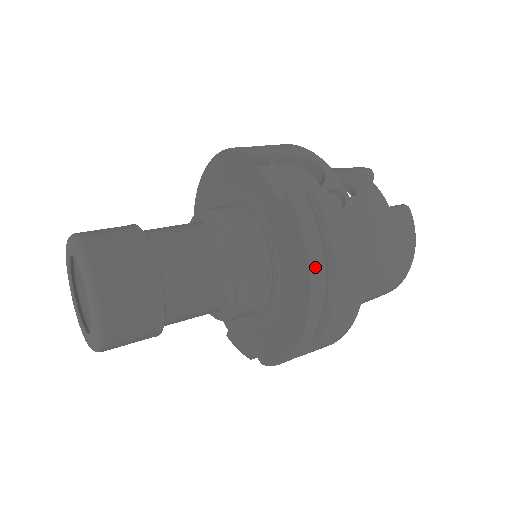
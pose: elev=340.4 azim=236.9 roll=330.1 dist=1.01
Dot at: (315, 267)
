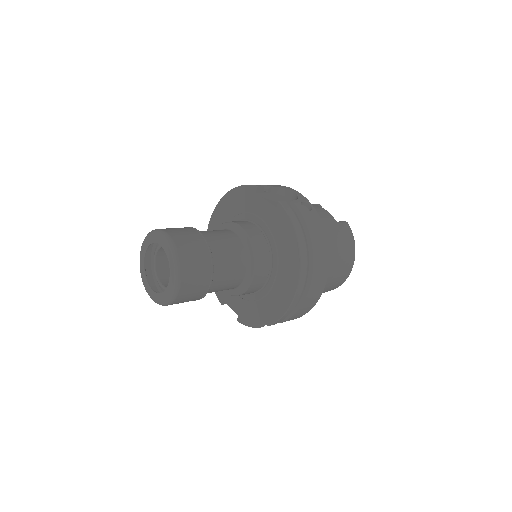
Dot at: (301, 240)
